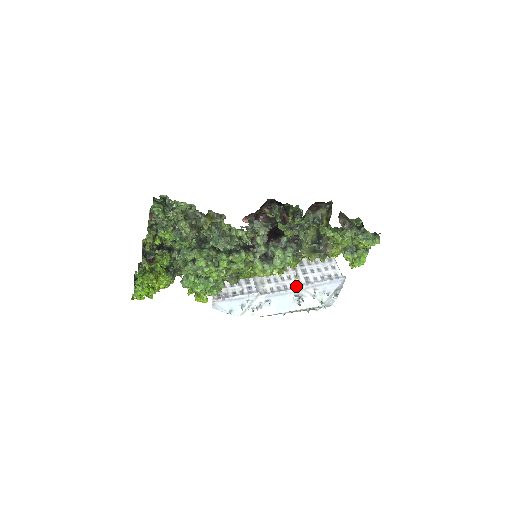
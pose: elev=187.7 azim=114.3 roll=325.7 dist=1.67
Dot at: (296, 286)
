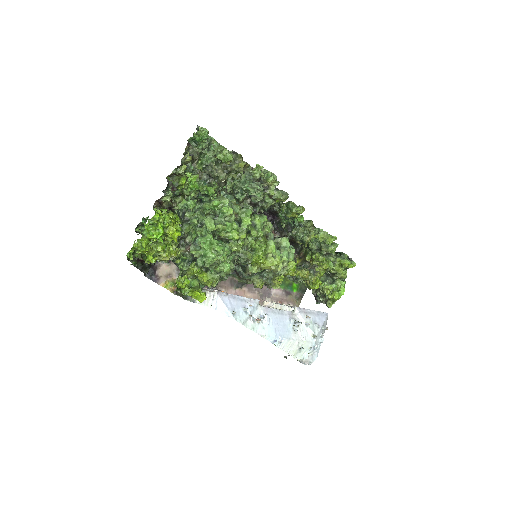
Dot at: occluded
